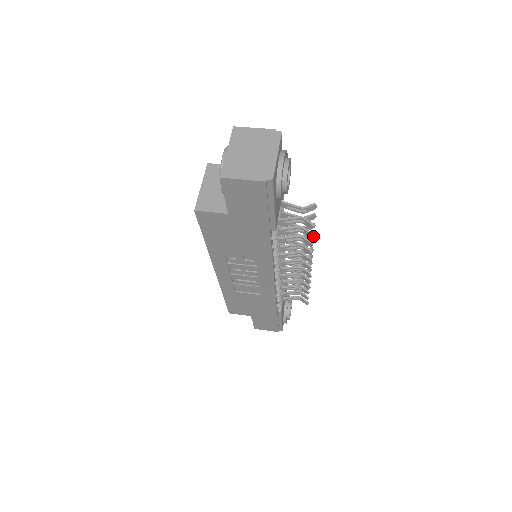
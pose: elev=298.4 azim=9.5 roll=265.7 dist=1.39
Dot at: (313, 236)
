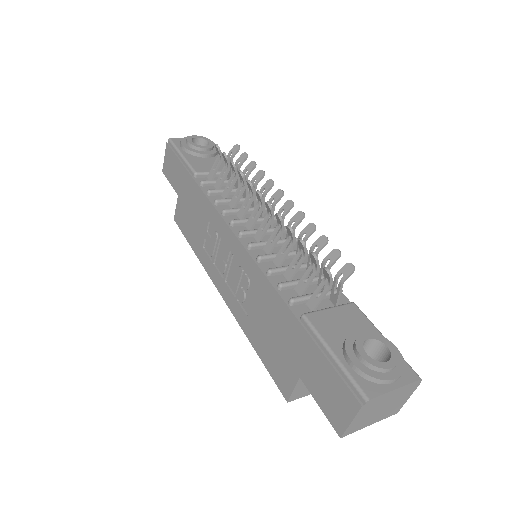
Dot at: (224, 153)
